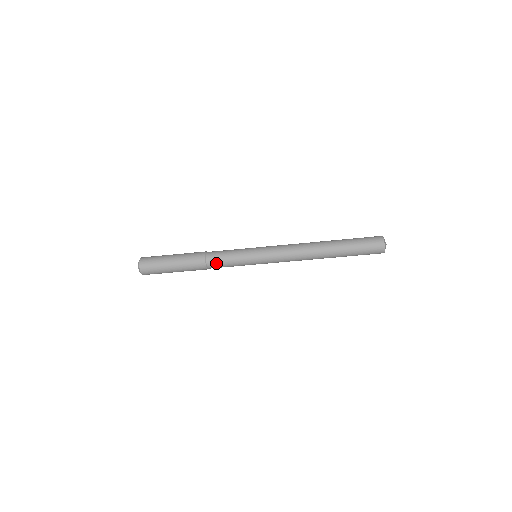
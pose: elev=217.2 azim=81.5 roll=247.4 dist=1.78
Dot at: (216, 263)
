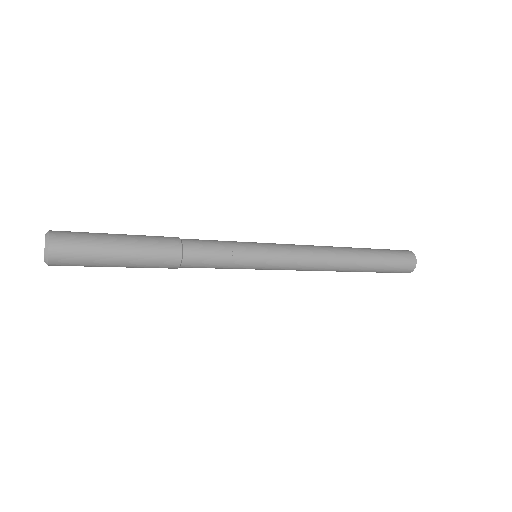
Dot at: (194, 267)
